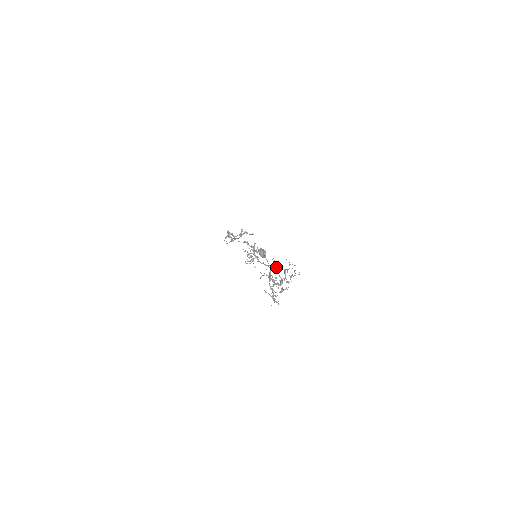
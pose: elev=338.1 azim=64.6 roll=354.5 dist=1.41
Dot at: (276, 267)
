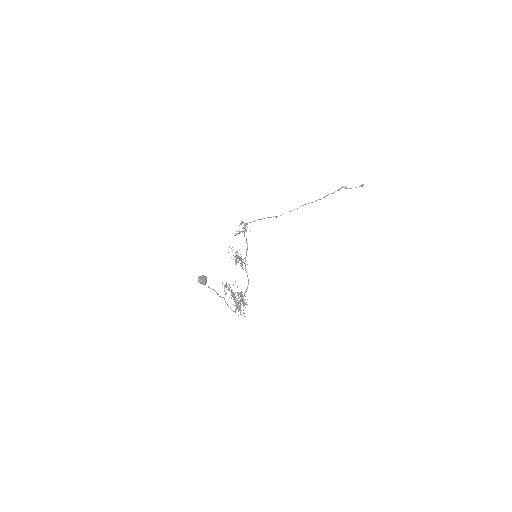
Dot at: (229, 290)
